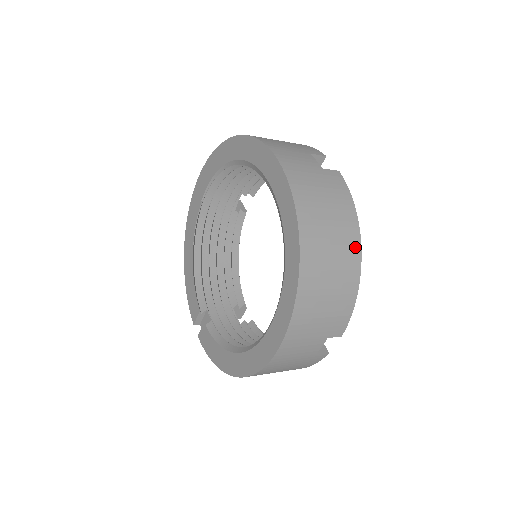
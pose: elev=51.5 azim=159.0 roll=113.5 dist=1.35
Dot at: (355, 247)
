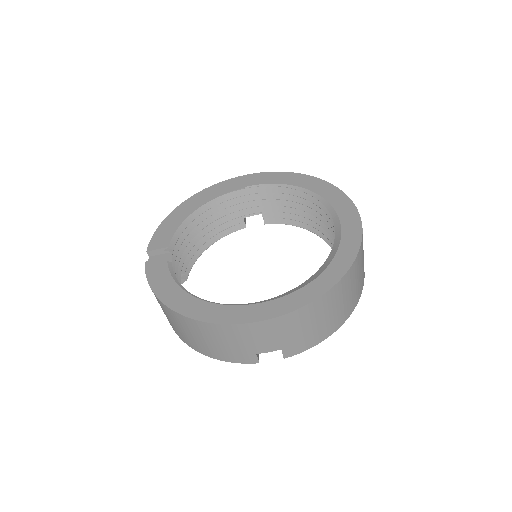
Dot at: (350, 311)
